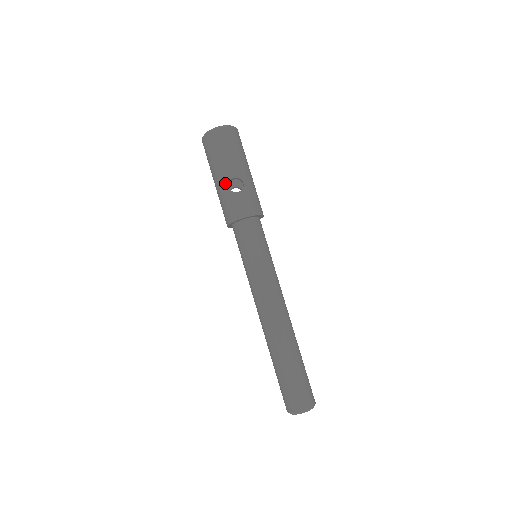
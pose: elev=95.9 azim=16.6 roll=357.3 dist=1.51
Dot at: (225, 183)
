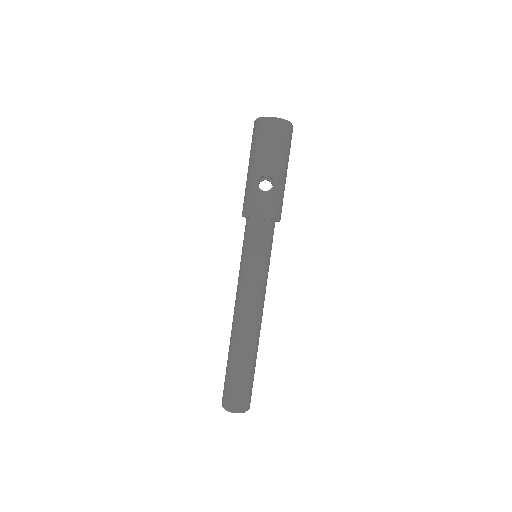
Dot at: (256, 176)
